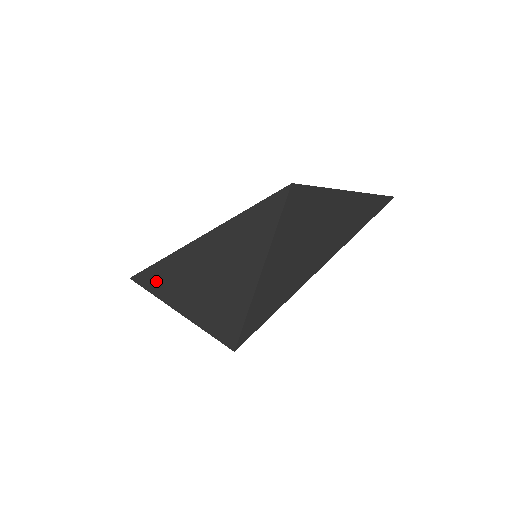
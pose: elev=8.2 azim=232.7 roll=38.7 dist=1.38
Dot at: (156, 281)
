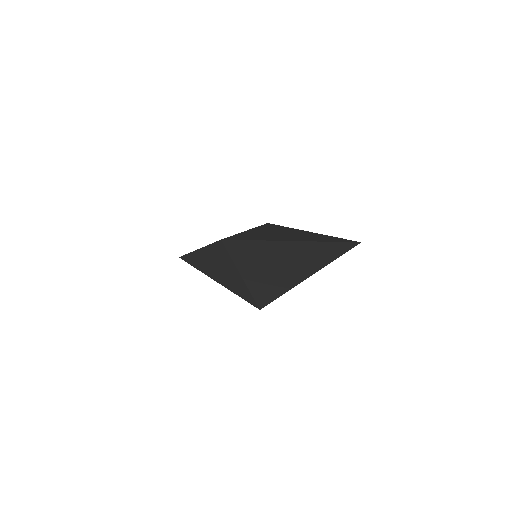
Dot at: (191, 263)
